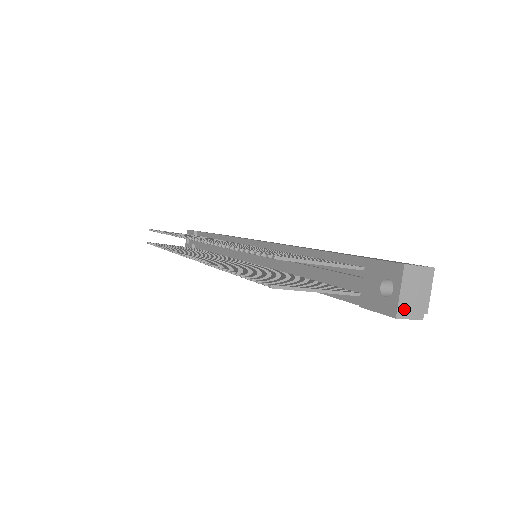
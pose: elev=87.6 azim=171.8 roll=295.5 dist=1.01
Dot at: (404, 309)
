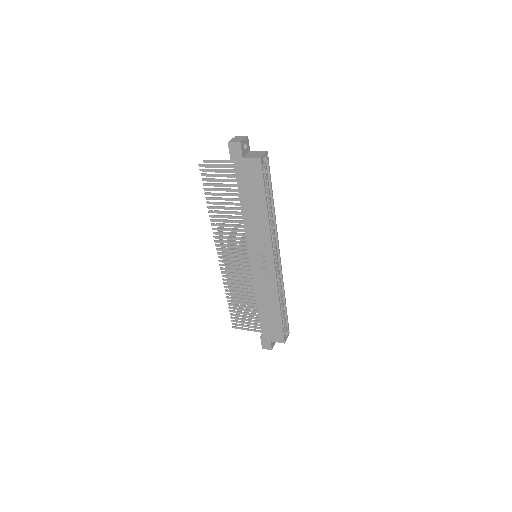
Dot at: (232, 141)
